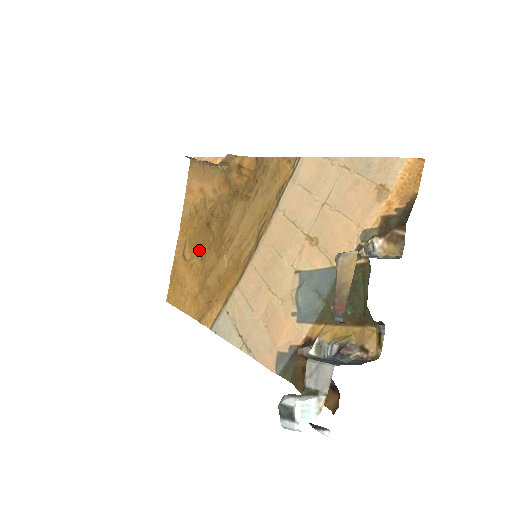
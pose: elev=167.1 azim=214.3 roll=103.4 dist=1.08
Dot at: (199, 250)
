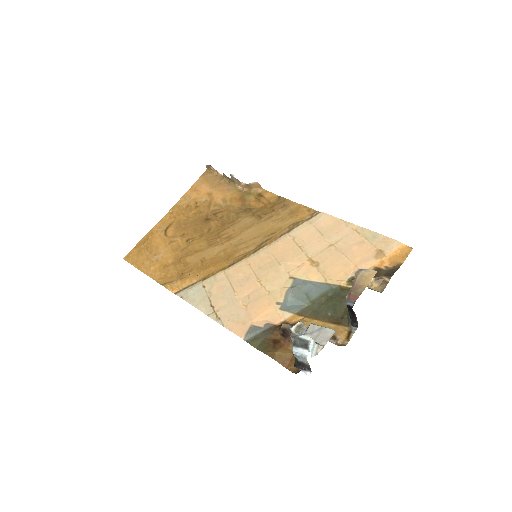
Dot at: (187, 234)
